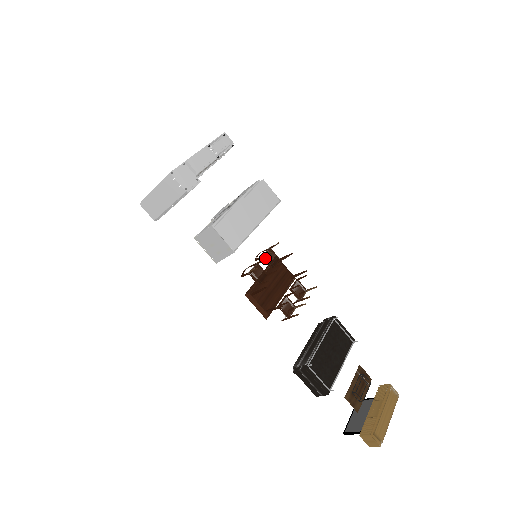
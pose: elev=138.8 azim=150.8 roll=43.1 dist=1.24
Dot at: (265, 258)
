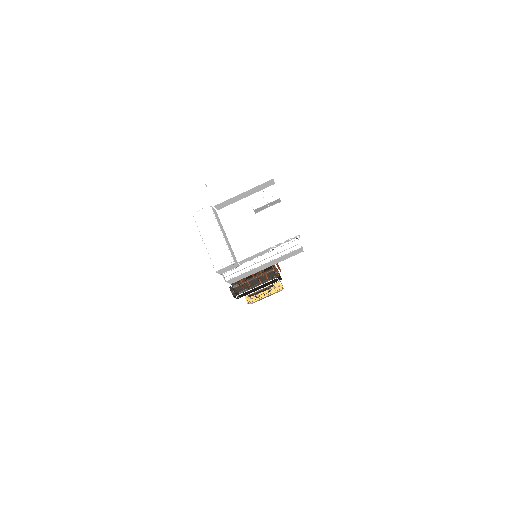
Dot at: occluded
